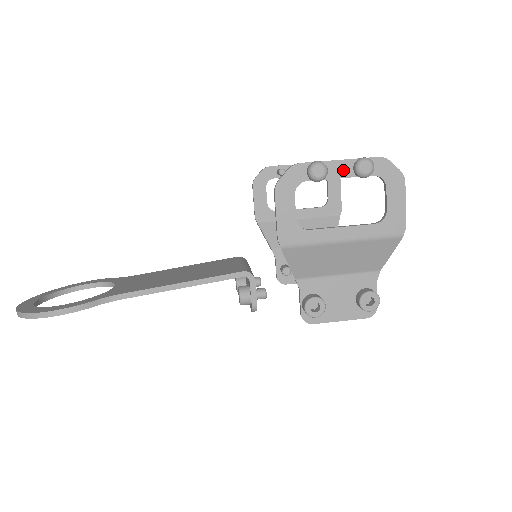
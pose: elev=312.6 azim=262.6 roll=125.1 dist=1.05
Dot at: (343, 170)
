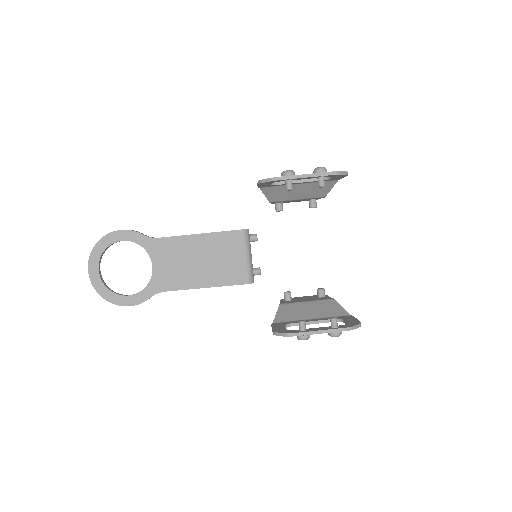
Dot at: (321, 332)
